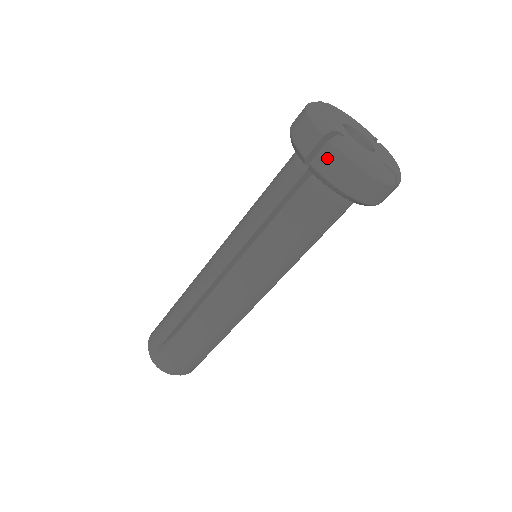
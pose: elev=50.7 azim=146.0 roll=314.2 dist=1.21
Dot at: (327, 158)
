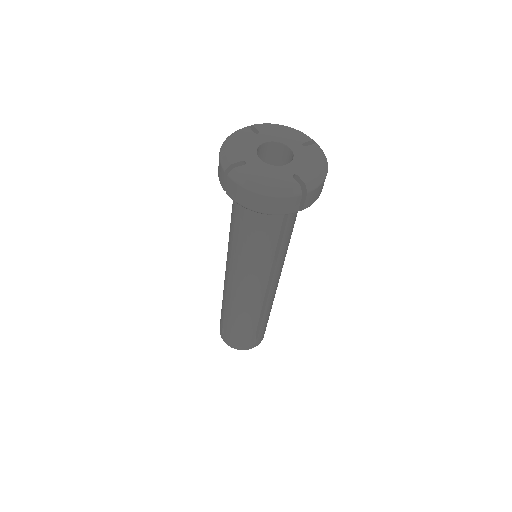
Dot at: (232, 189)
